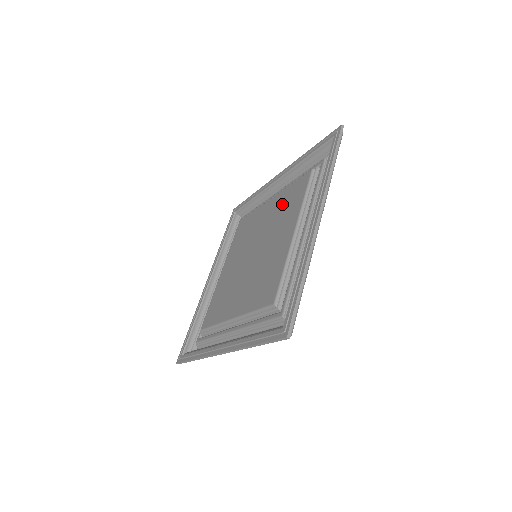
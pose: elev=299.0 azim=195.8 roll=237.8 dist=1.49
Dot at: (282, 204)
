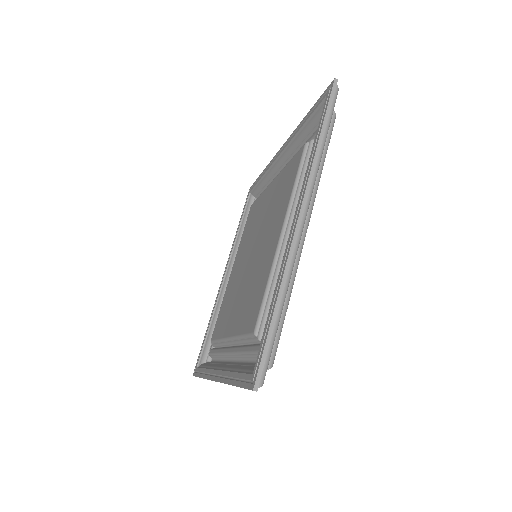
Dot at: (278, 190)
